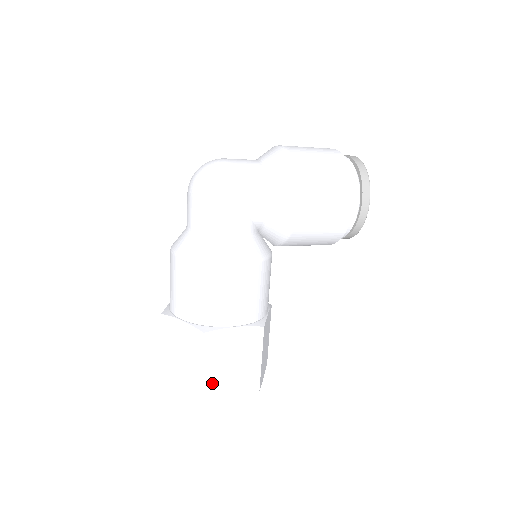
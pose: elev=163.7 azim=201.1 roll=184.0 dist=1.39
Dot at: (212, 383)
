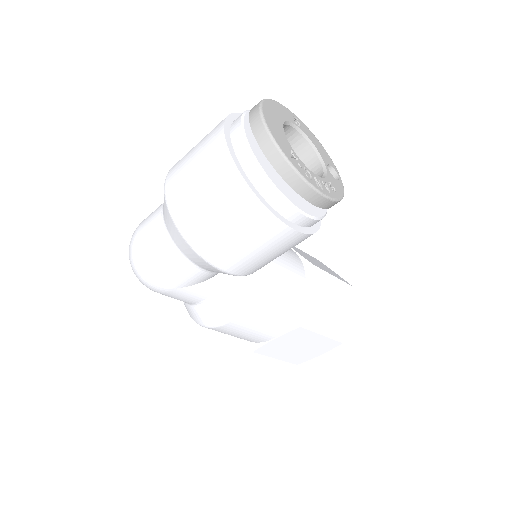
Dot at: (295, 358)
